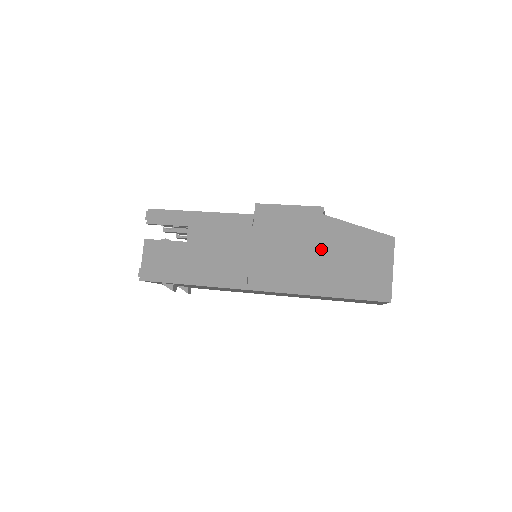
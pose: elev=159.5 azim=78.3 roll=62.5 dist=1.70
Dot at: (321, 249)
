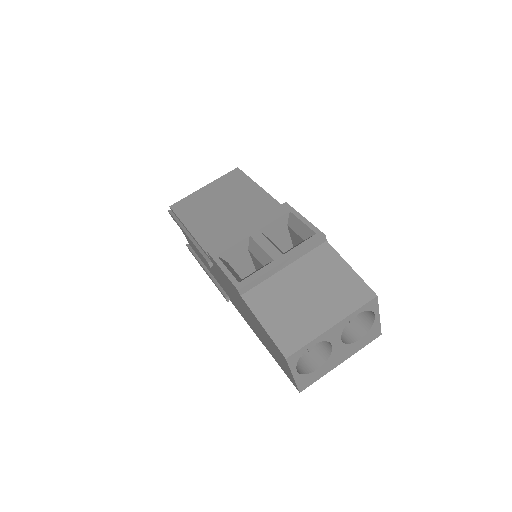
Dot at: (251, 318)
